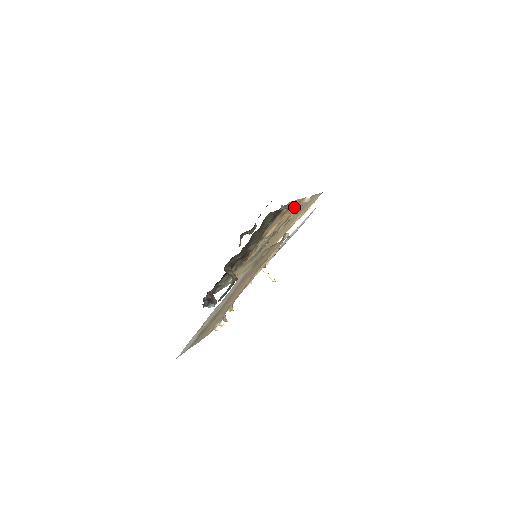
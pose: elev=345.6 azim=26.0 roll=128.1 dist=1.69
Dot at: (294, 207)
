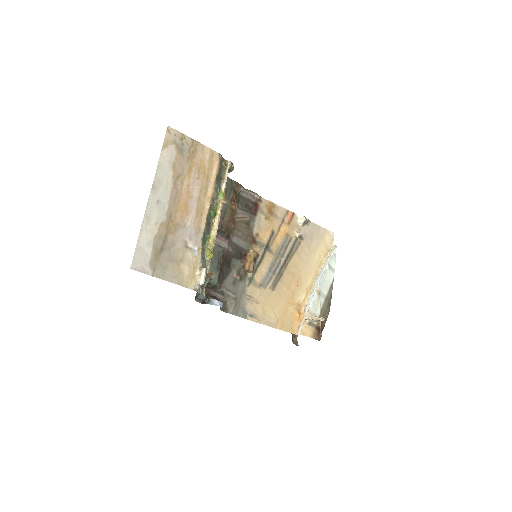
Dot at: (285, 220)
